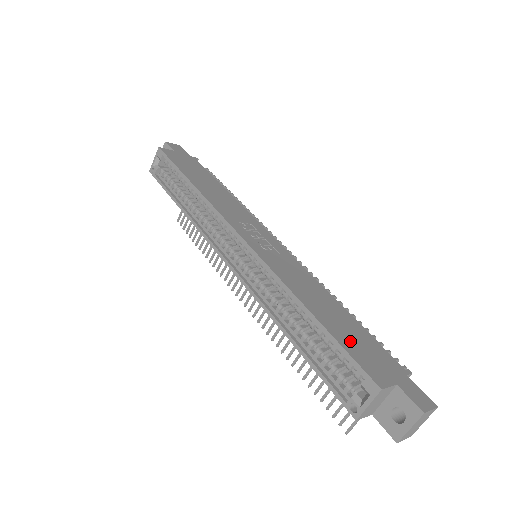
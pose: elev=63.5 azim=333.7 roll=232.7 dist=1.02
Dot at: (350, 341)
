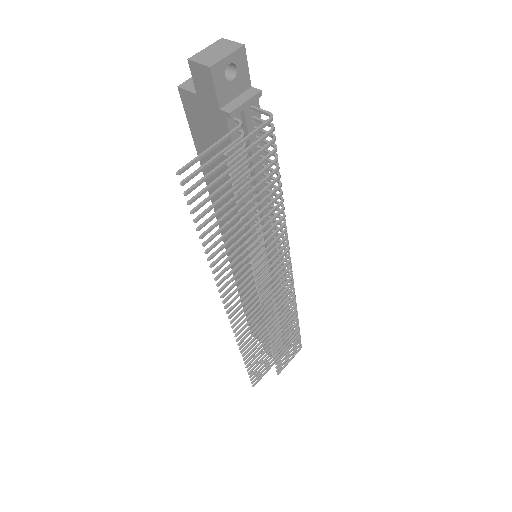
Dot at: occluded
